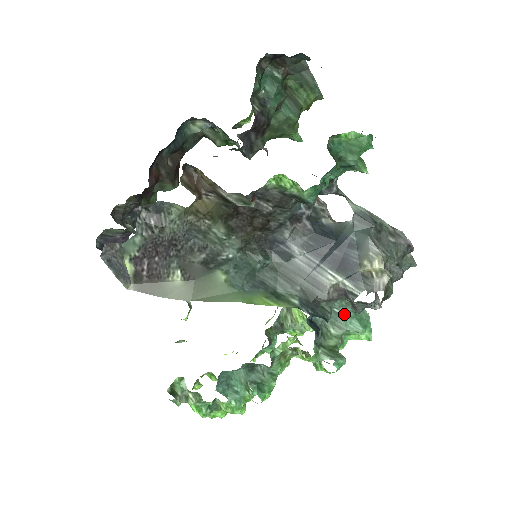
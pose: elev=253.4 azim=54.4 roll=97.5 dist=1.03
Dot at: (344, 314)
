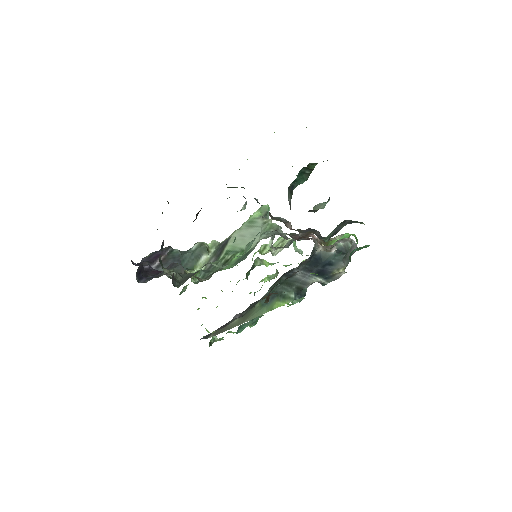
Dot at: occluded
